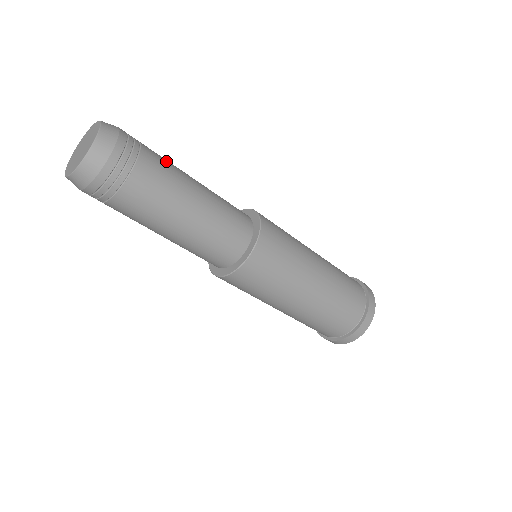
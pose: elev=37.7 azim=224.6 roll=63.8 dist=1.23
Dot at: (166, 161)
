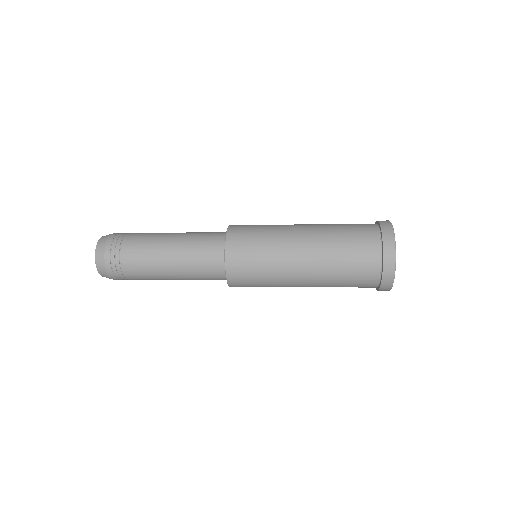
Dot at: (143, 240)
